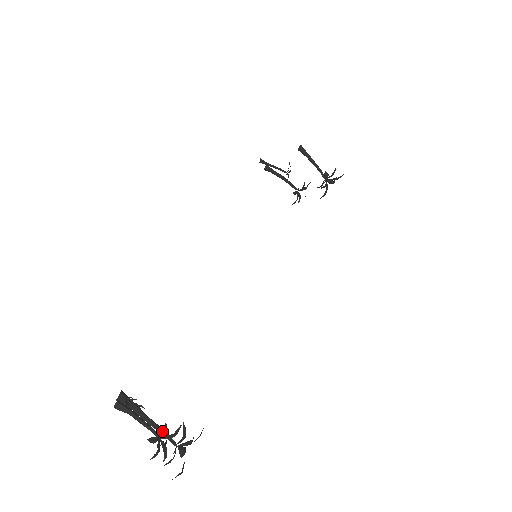
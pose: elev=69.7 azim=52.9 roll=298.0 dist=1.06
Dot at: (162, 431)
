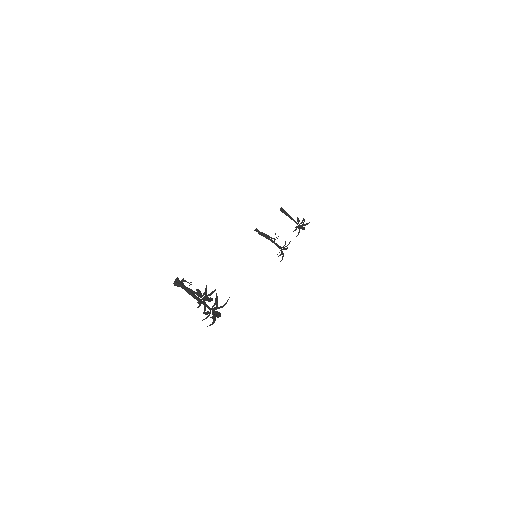
Dot at: (202, 301)
